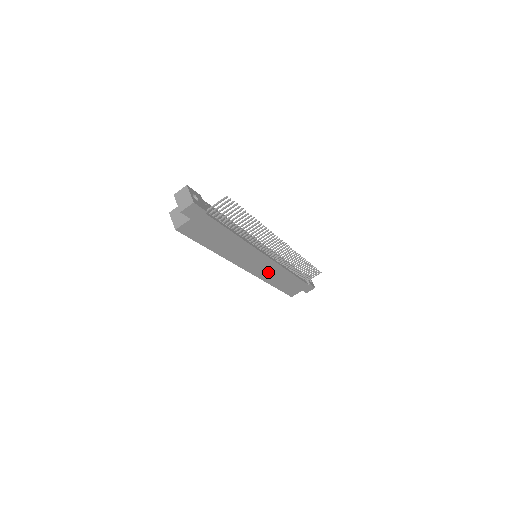
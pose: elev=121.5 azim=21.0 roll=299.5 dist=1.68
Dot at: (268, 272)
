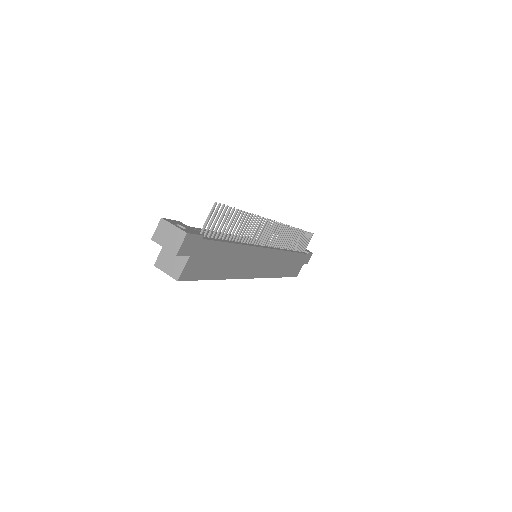
Dot at: (274, 265)
